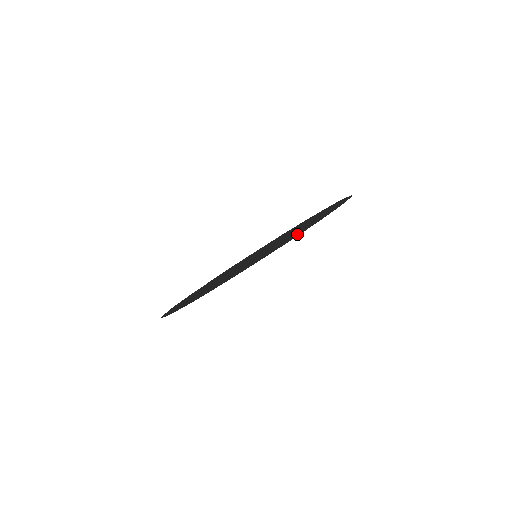
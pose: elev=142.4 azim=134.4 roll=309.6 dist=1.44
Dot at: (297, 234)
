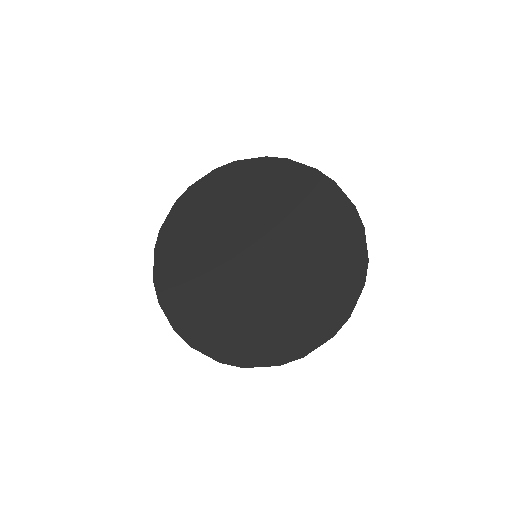
Dot at: (236, 191)
